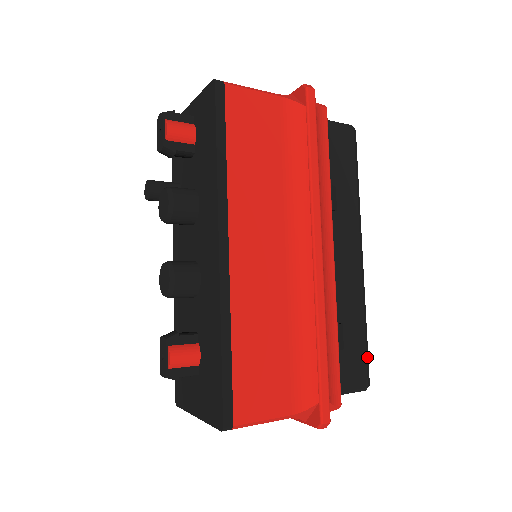
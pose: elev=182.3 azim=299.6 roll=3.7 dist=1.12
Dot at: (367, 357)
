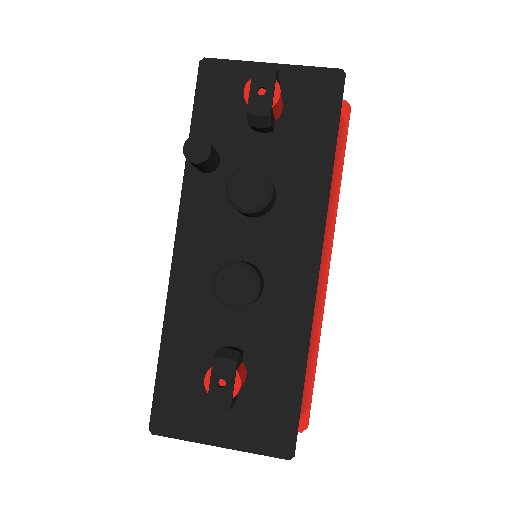
Dot at: occluded
